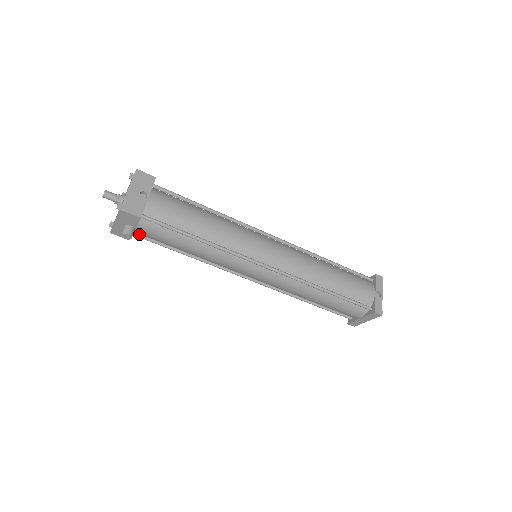
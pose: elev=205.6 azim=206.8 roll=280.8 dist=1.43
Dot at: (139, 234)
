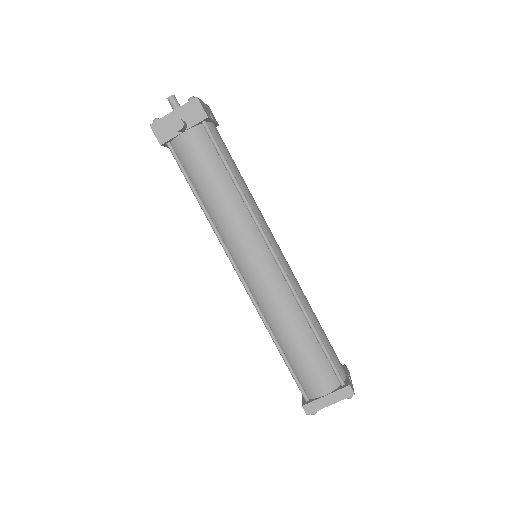
Dot at: (174, 148)
